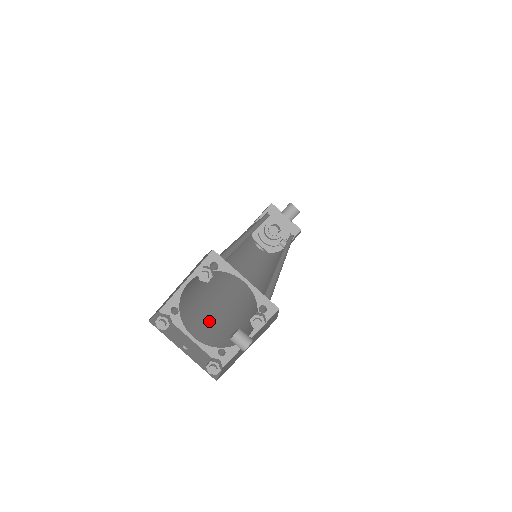
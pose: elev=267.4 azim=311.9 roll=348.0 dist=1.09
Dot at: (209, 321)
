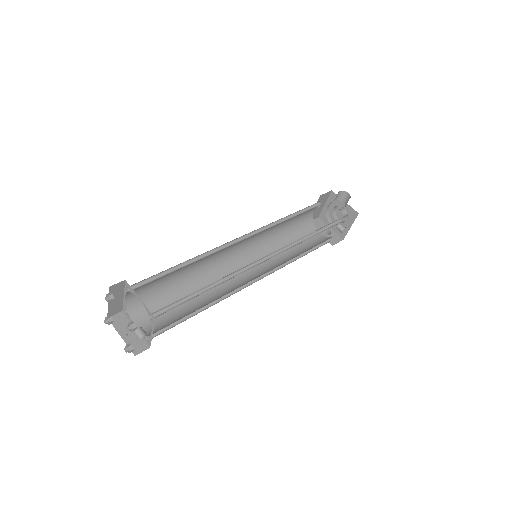
Dot at: (164, 315)
